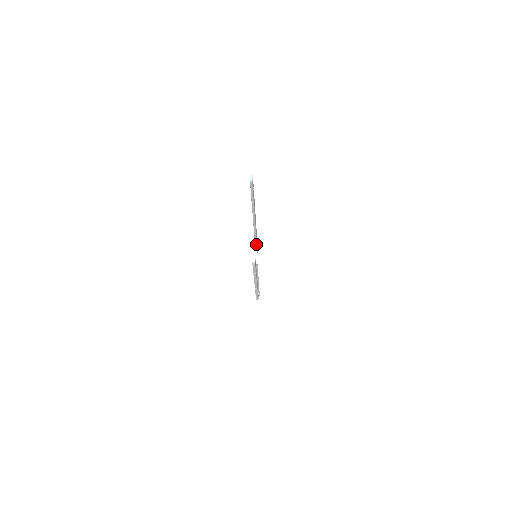
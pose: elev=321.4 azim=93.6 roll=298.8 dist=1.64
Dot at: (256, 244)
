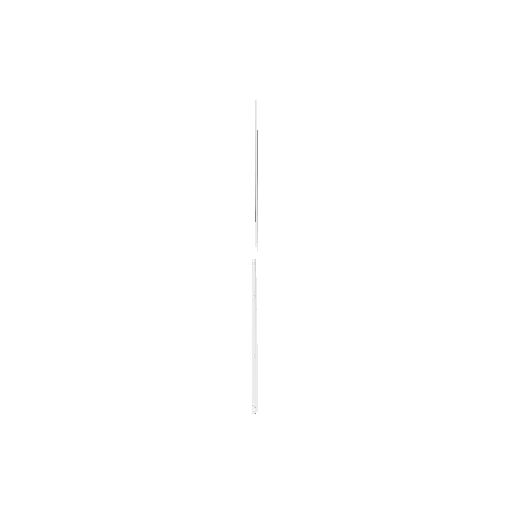
Dot at: (257, 226)
